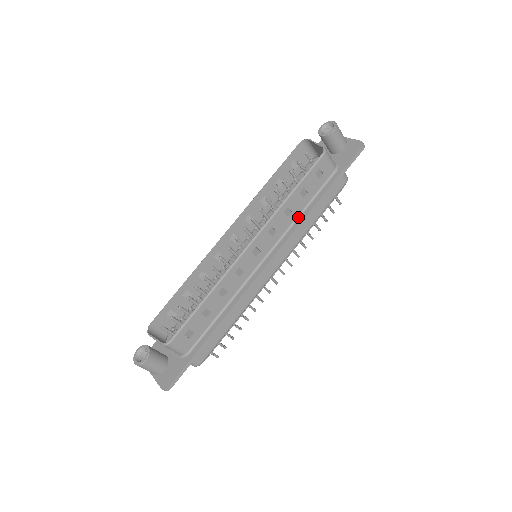
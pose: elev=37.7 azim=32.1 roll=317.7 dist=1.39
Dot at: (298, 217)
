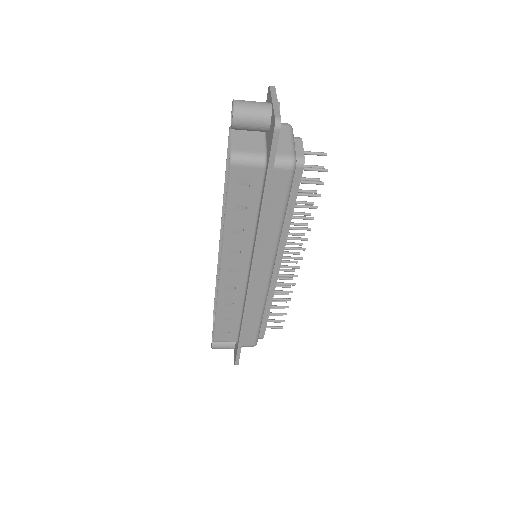
Dot at: (255, 229)
